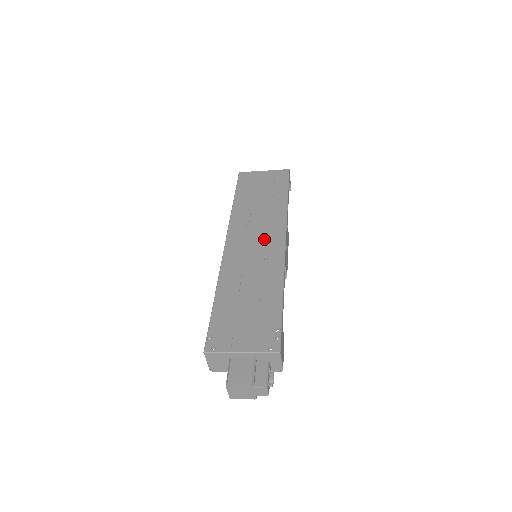
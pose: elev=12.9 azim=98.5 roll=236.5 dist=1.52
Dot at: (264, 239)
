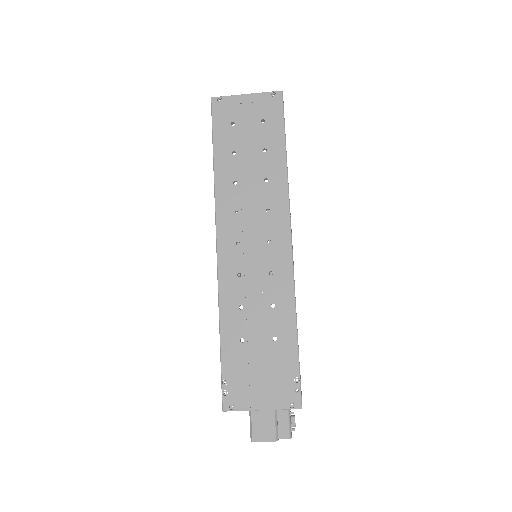
Dot at: (264, 238)
